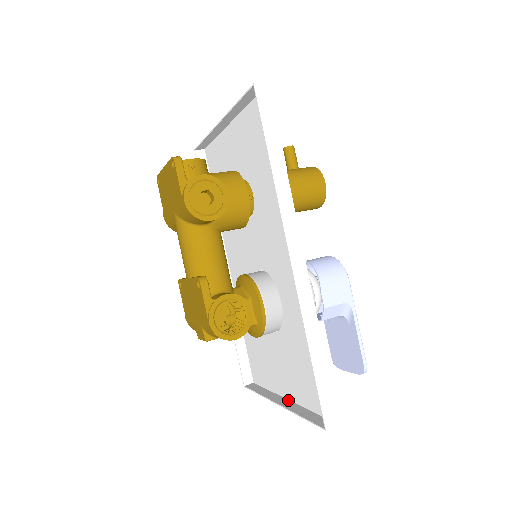
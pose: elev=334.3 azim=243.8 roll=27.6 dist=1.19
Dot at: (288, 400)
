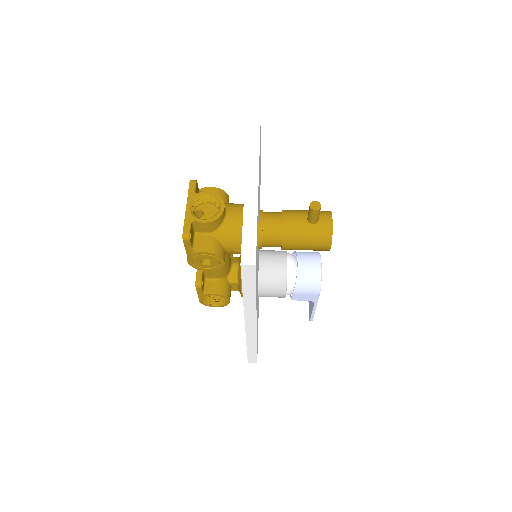
Dot at: occluded
